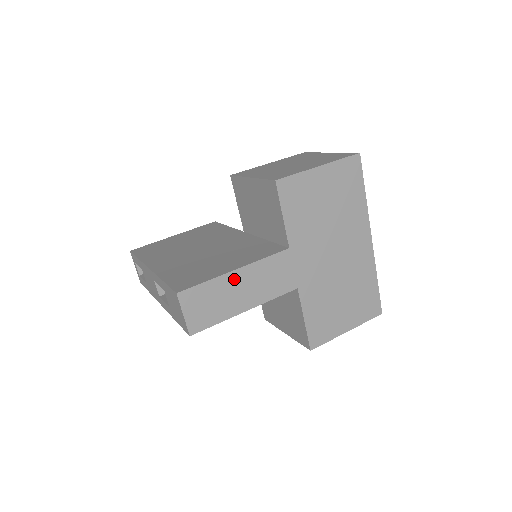
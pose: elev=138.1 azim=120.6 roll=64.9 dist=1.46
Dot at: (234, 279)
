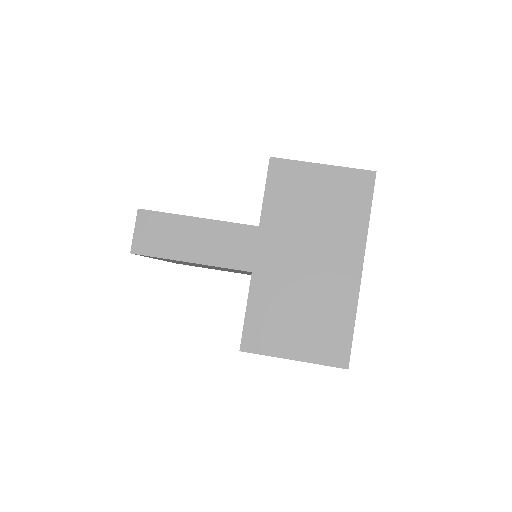
Dot at: (192, 225)
